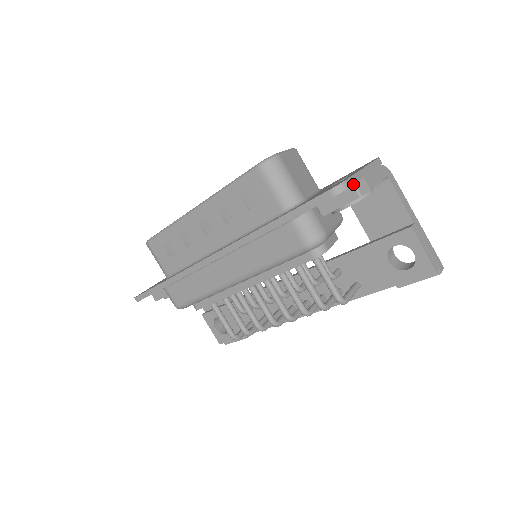
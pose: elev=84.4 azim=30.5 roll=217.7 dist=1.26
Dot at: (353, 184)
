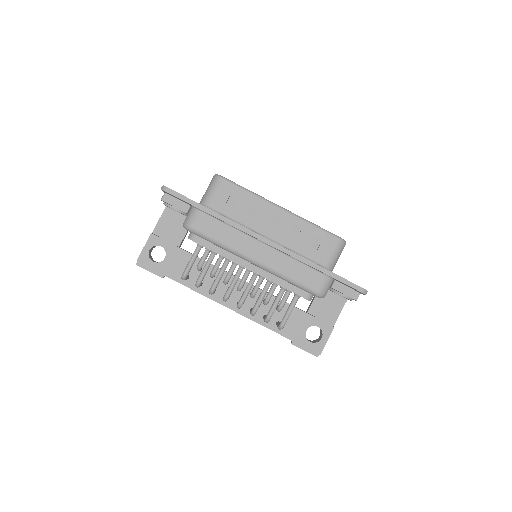
Dot at: occluded
